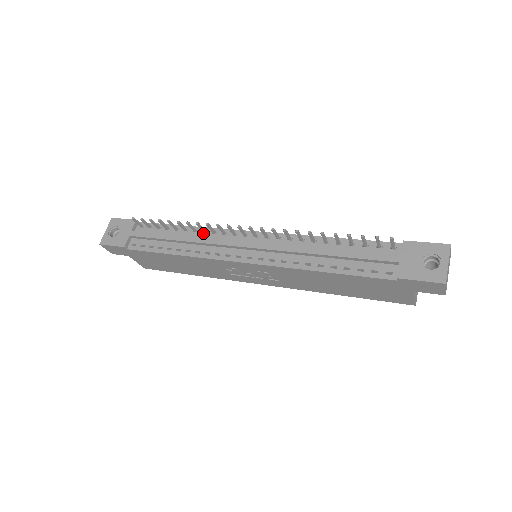
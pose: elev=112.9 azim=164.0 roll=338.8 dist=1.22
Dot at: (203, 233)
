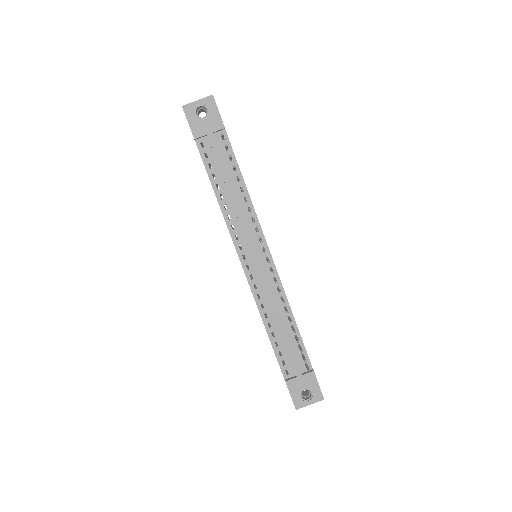
Dot at: occluded
